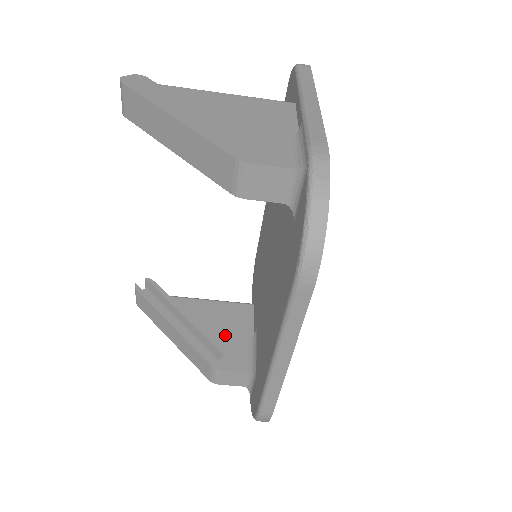
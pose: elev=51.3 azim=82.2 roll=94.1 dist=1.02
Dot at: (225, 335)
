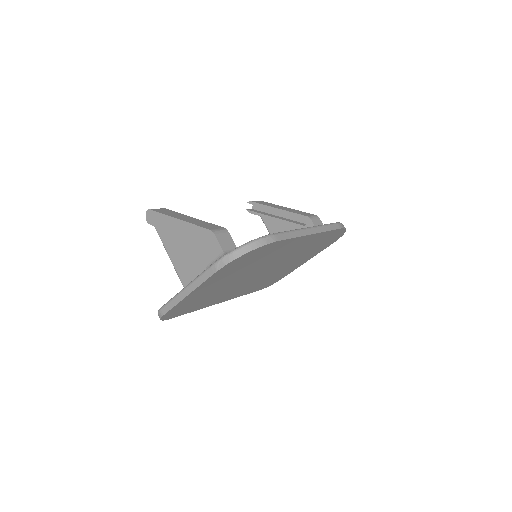
Dot at: occluded
